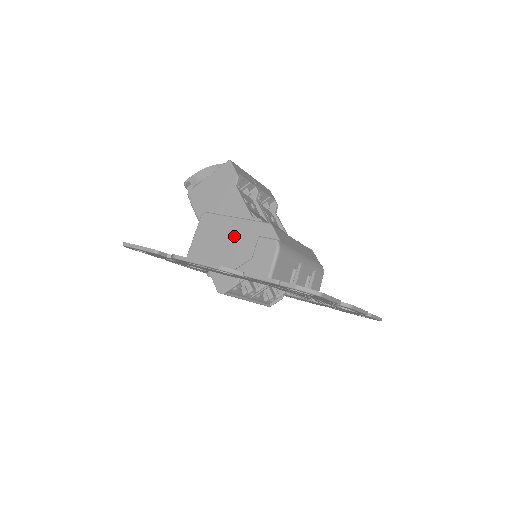
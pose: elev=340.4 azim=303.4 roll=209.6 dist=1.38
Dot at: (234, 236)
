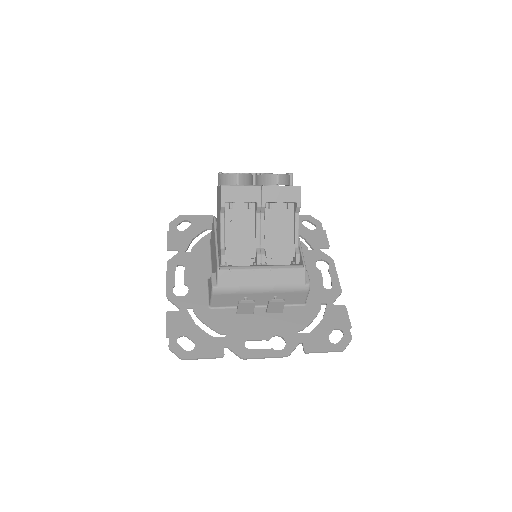
Dot at: (214, 254)
